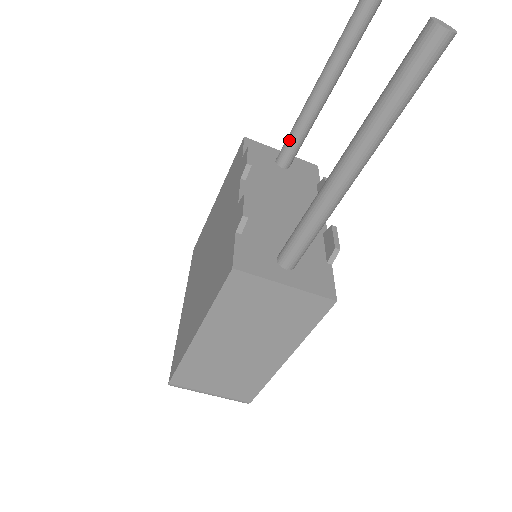
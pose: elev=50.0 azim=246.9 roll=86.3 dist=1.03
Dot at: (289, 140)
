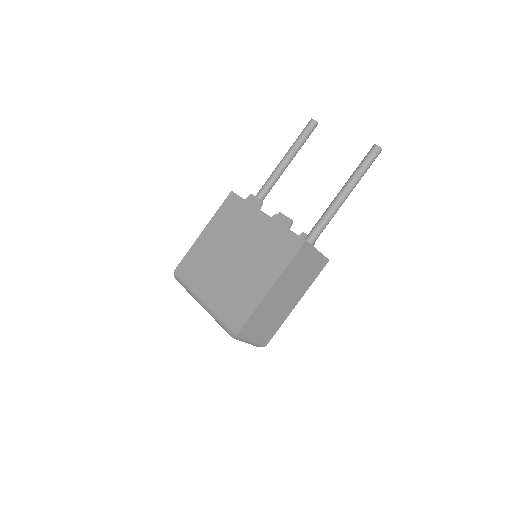
Dot at: (262, 193)
